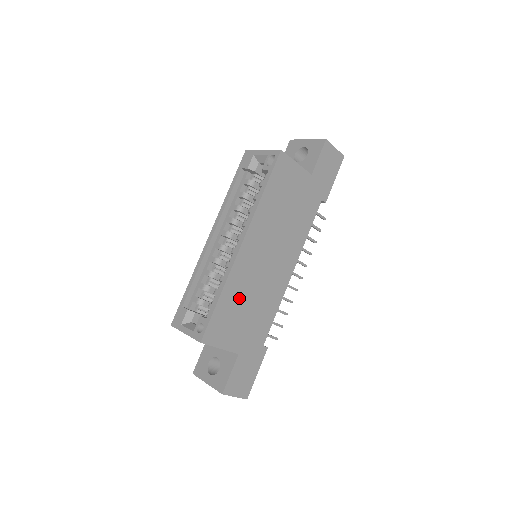
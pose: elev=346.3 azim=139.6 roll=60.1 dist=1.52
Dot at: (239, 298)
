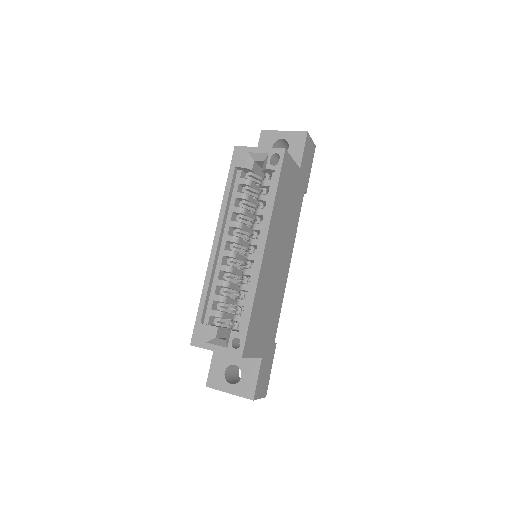
Dot at: (262, 304)
